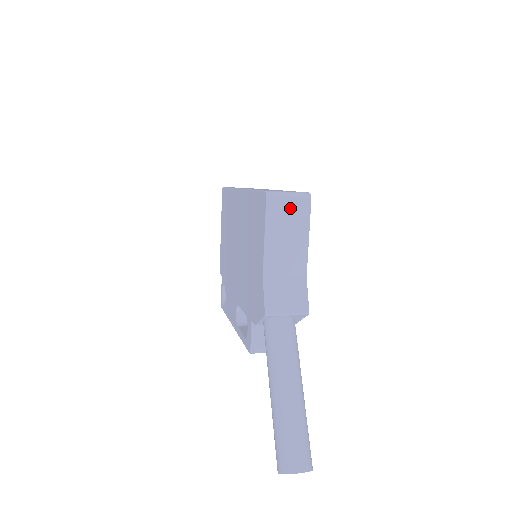
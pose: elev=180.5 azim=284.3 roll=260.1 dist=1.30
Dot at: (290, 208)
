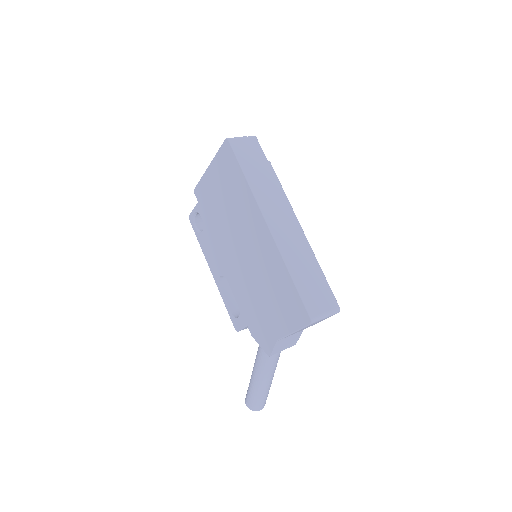
Dot at: (321, 320)
